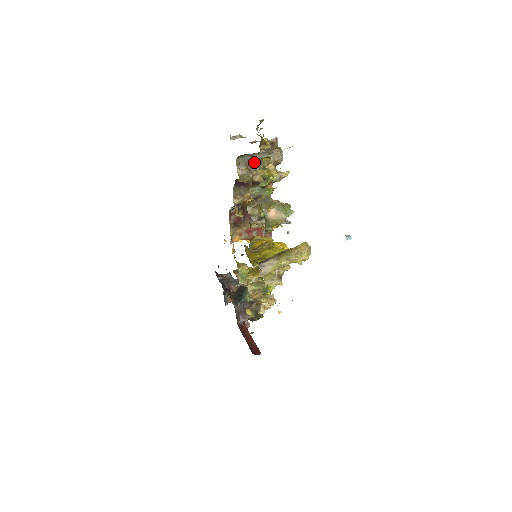
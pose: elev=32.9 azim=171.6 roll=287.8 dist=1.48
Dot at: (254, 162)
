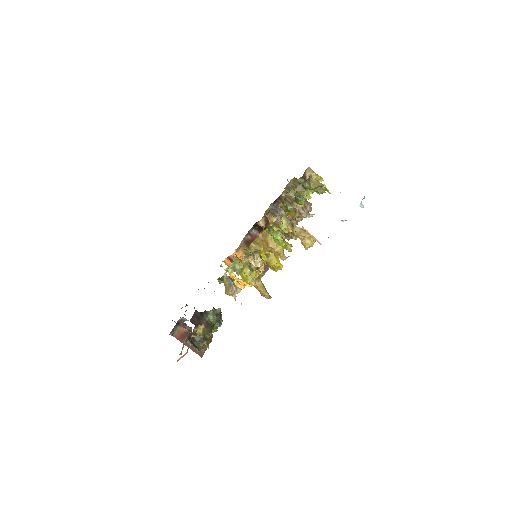
Dot at: occluded
